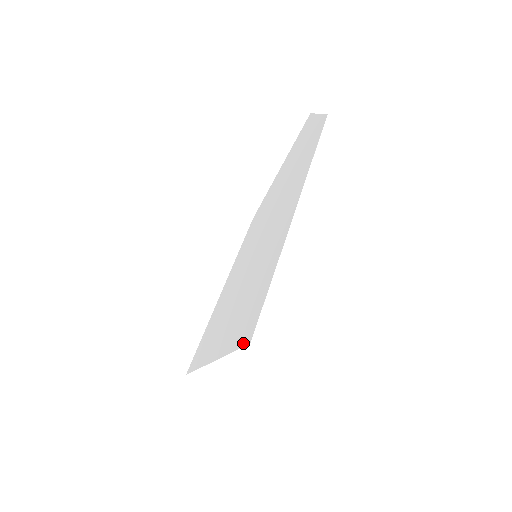
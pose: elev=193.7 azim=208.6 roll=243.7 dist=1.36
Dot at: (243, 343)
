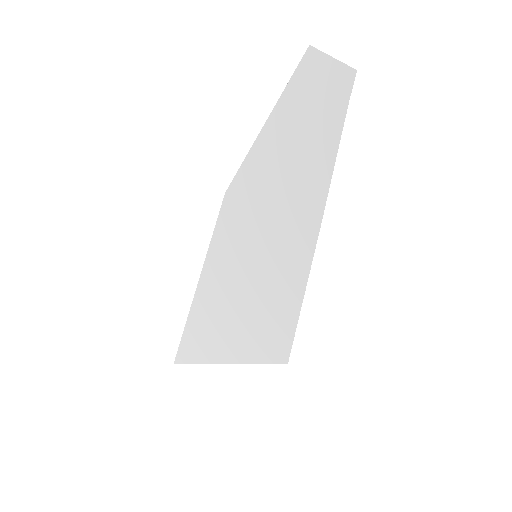
Dot at: (274, 360)
